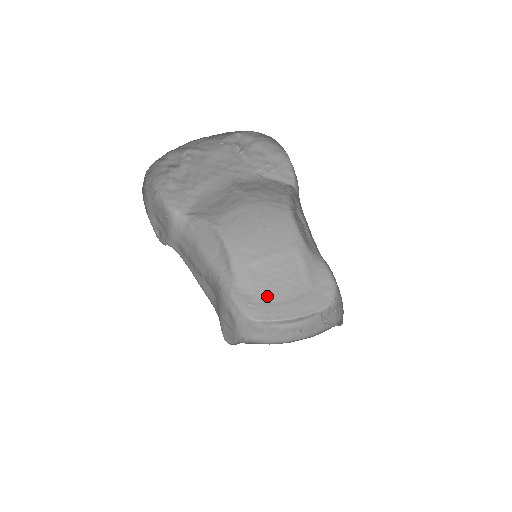
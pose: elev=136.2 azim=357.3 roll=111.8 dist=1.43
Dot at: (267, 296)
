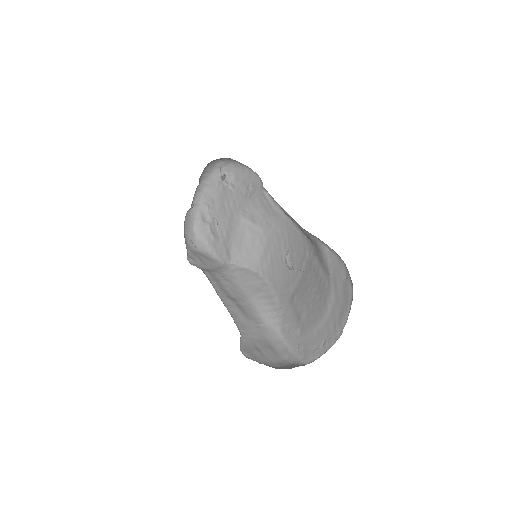
Dot at: (308, 323)
